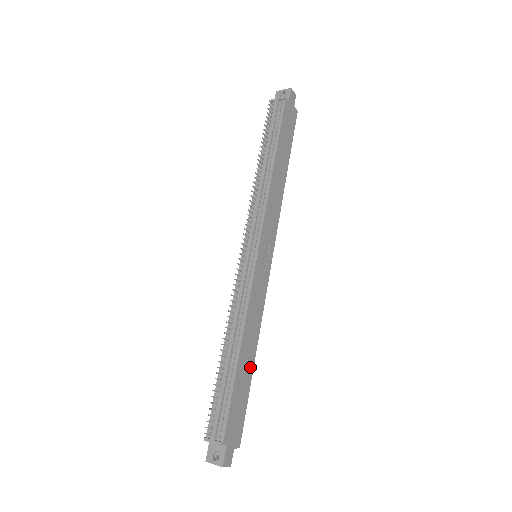
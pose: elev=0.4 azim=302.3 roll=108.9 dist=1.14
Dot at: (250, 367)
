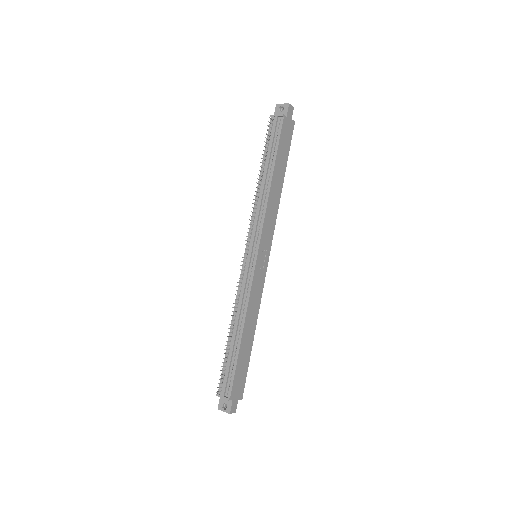
Dot at: (250, 343)
